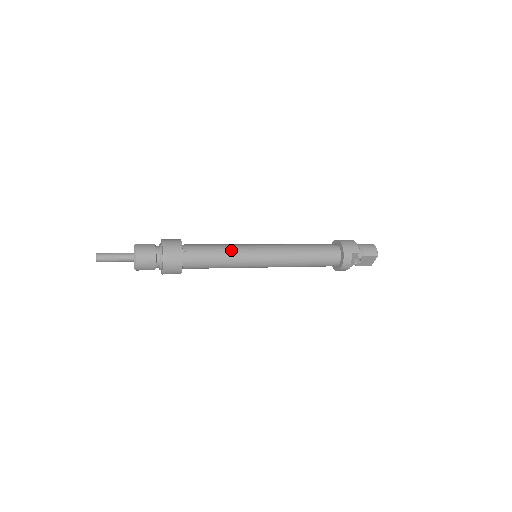
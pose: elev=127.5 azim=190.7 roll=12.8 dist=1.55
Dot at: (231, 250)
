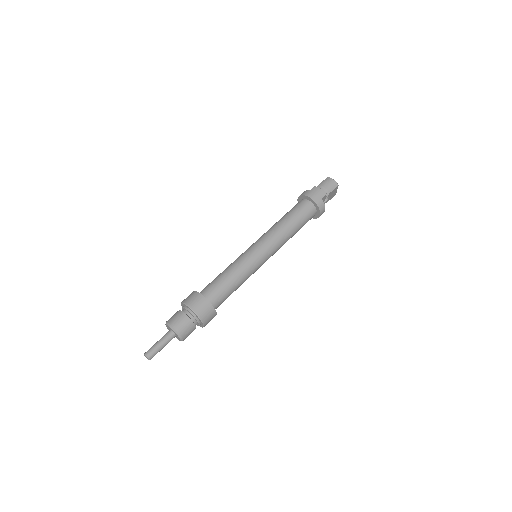
Dot at: (239, 269)
